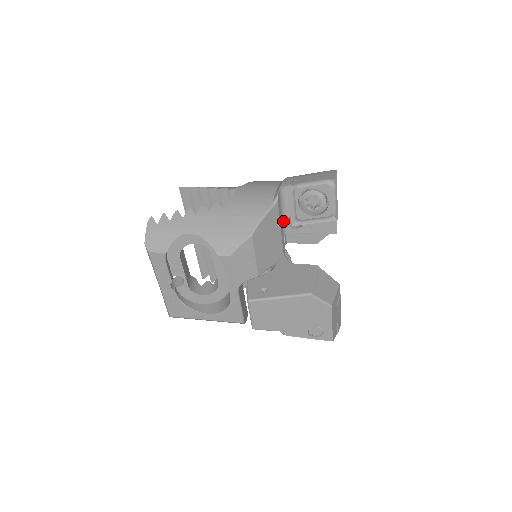
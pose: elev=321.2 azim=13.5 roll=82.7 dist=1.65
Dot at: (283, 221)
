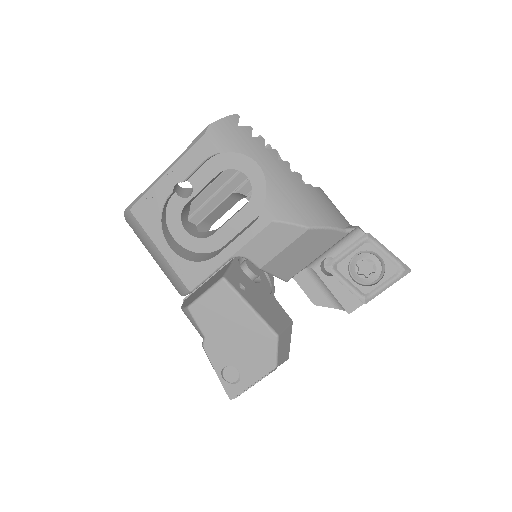
Dot at: (324, 254)
